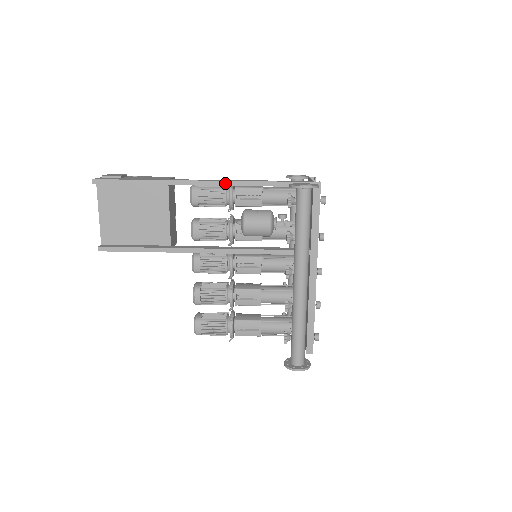
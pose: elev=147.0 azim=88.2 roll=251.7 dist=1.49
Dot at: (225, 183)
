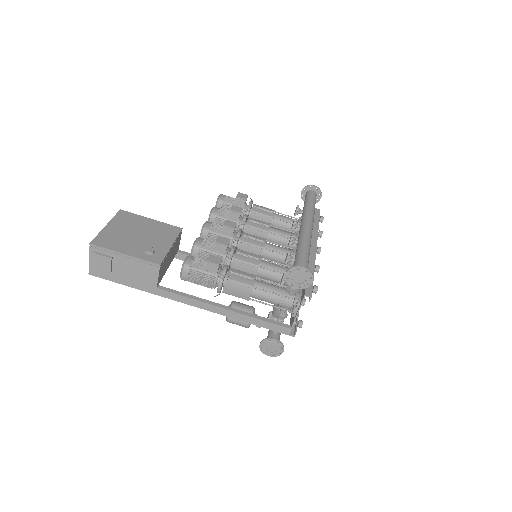
Dot at: (209, 310)
